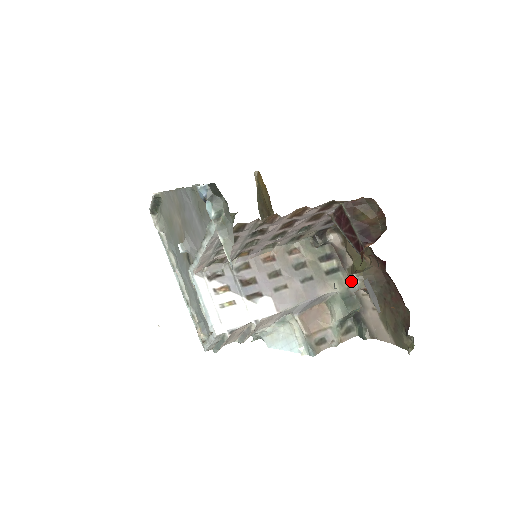
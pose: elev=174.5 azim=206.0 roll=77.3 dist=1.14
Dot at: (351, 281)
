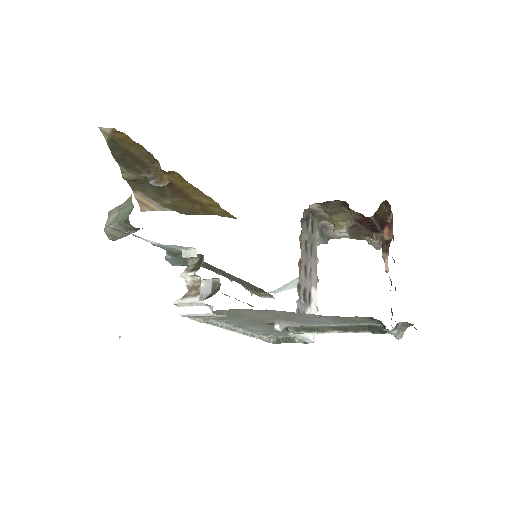
Dot at: (340, 233)
